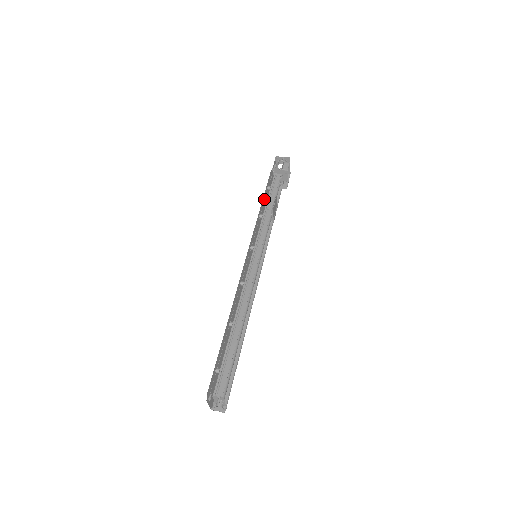
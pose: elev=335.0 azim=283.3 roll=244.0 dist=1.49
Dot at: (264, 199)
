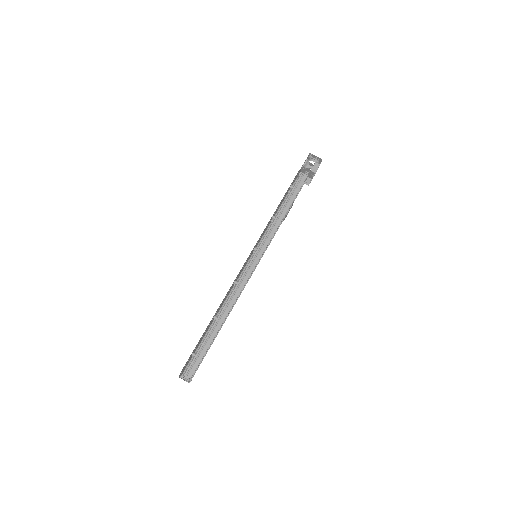
Dot at: (283, 198)
